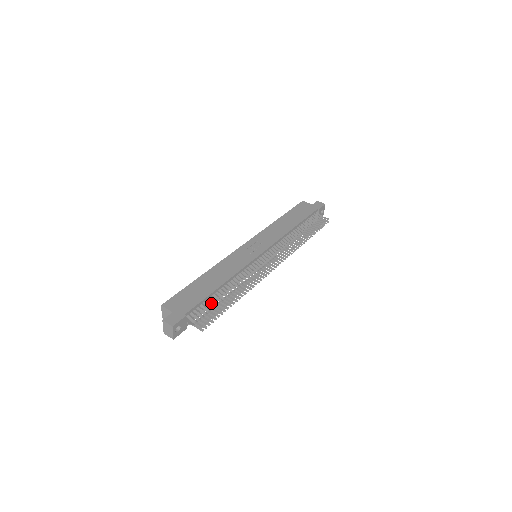
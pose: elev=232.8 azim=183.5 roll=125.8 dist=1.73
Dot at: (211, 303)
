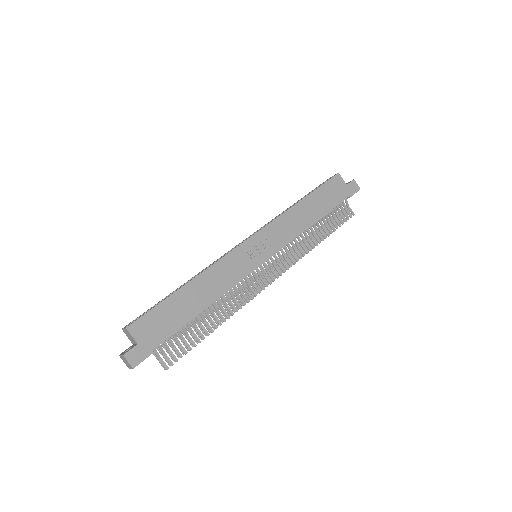
Dot at: (185, 332)
